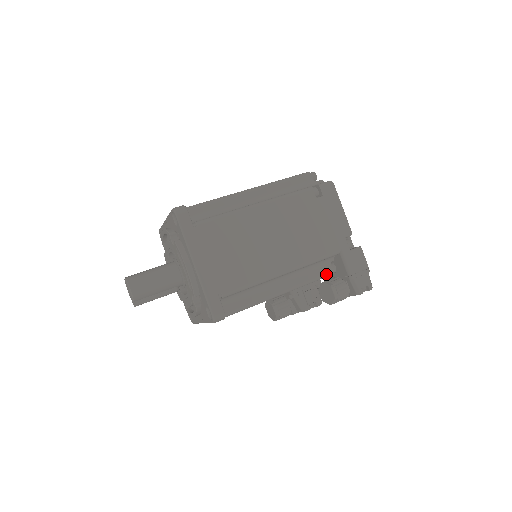
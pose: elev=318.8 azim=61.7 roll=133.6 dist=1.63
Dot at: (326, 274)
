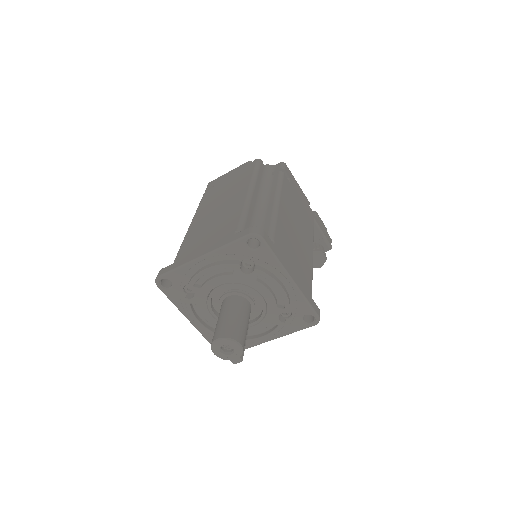
Dot at: occluded
